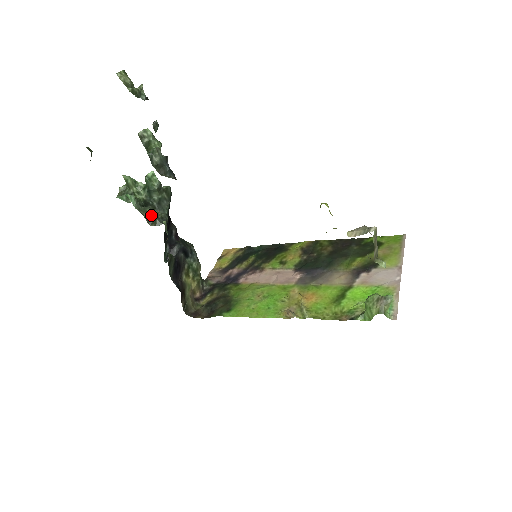
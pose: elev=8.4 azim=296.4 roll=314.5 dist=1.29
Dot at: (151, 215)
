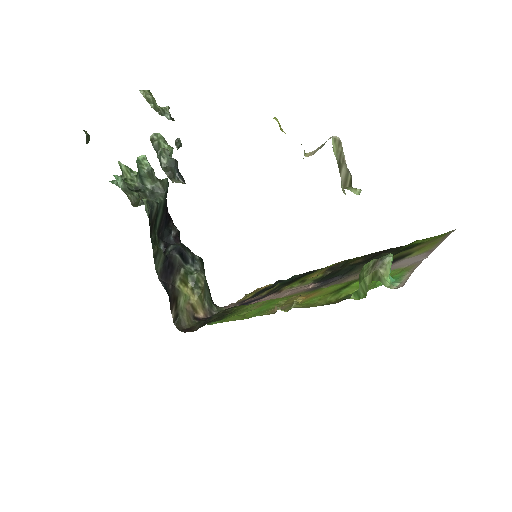
Dot at: (137, 198)
